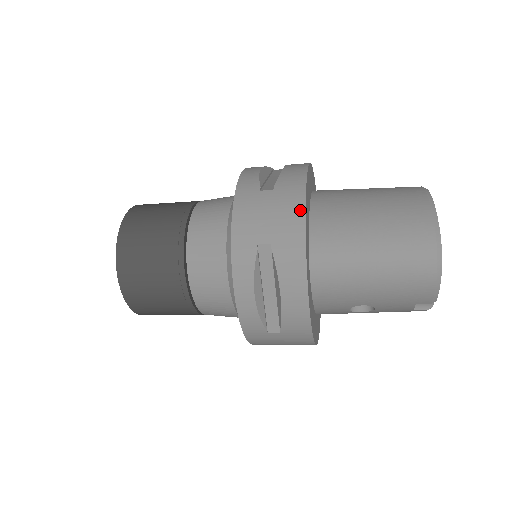
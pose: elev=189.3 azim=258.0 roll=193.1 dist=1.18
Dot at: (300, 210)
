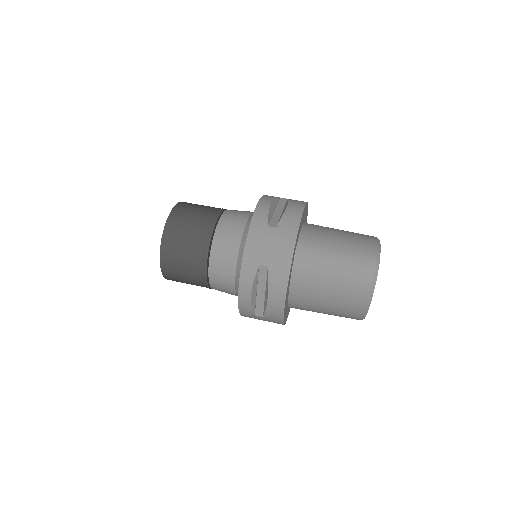
Dot at: occluded
